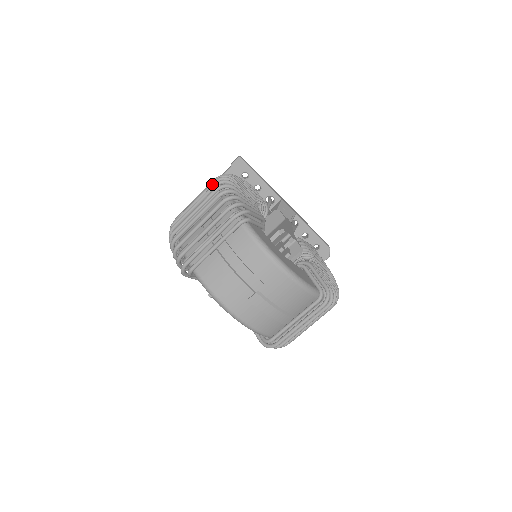
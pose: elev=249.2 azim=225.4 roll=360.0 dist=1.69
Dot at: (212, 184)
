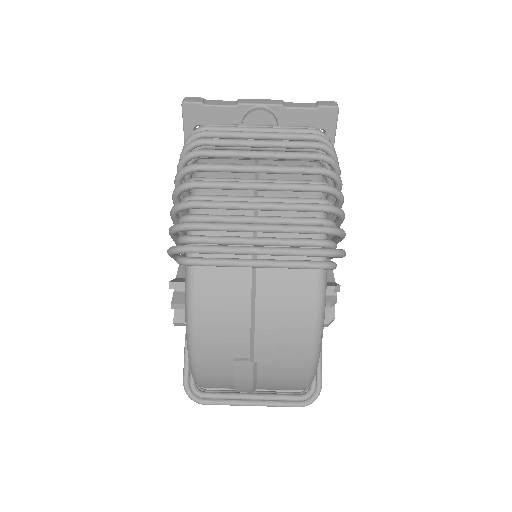
Dot at: (310, 144)
